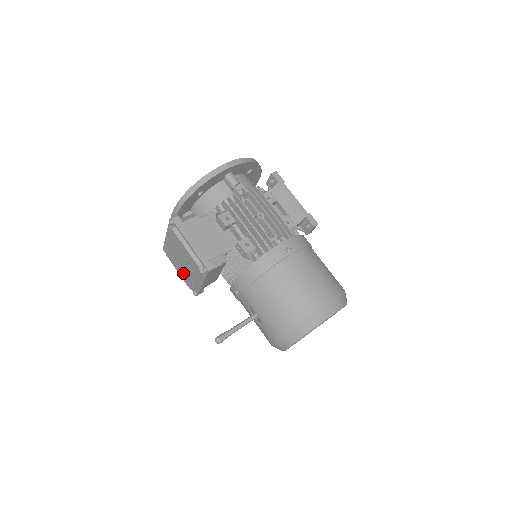
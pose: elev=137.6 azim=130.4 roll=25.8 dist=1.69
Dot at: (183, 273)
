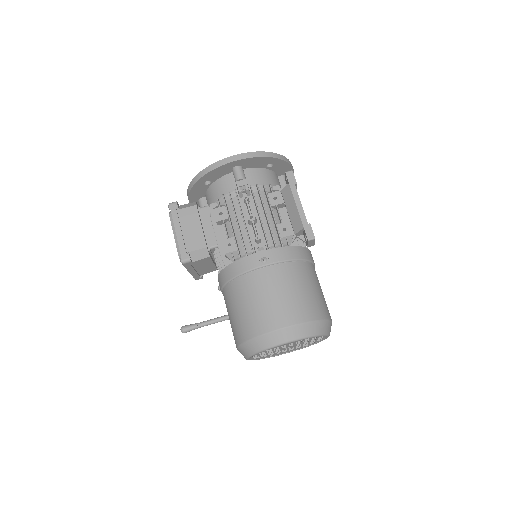
Dot at: occluded
